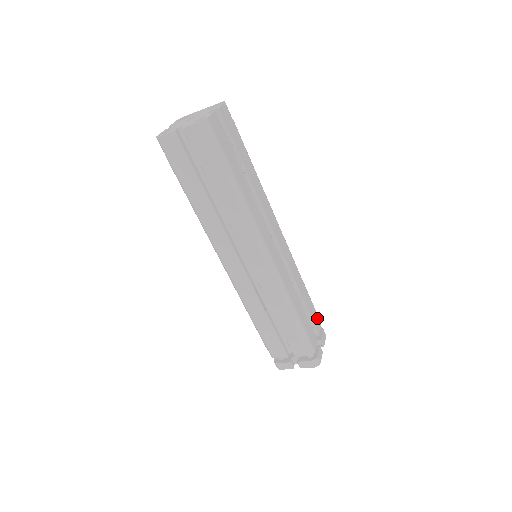
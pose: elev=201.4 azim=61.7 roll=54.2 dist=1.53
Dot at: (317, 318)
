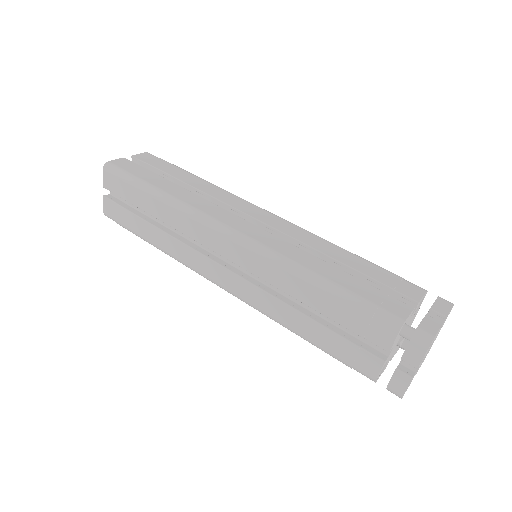
Dot at: (407, 284)
